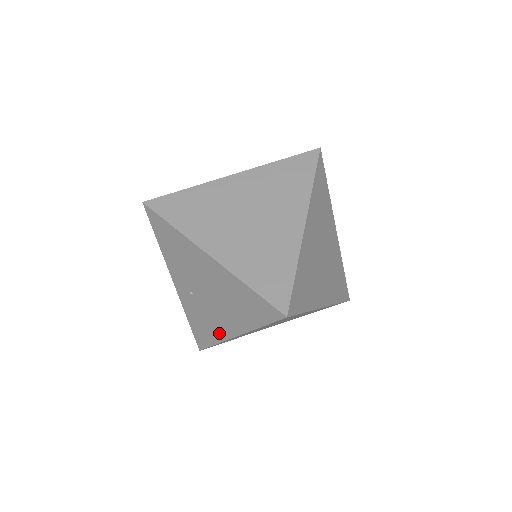
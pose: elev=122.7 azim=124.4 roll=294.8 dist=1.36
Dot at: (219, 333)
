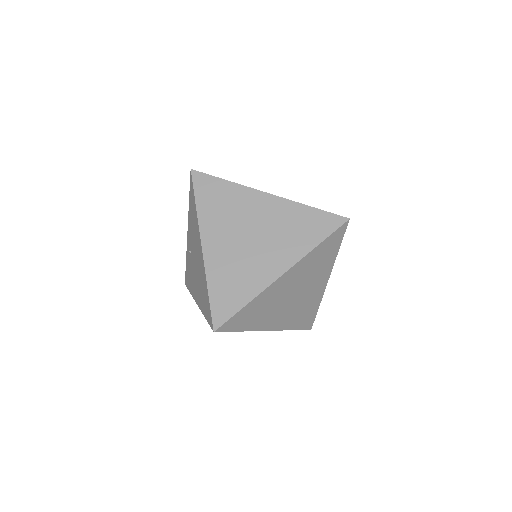
Dot at: (193, 290)
